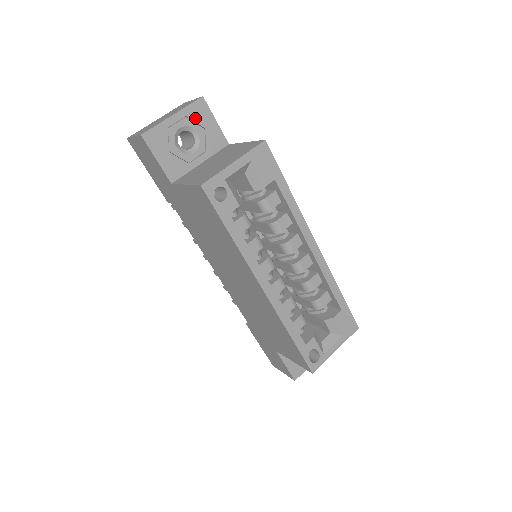
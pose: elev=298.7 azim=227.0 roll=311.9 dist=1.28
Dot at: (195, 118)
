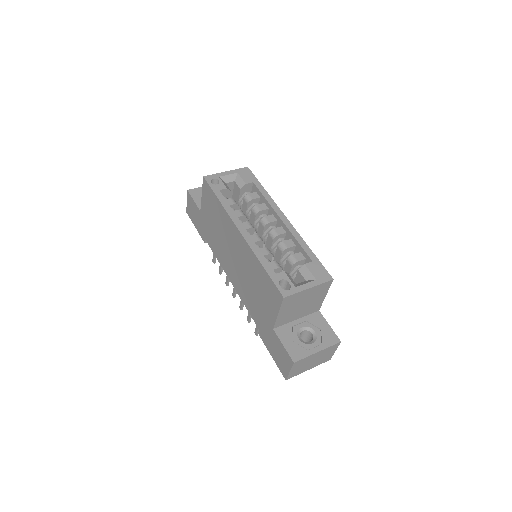
Dot at: occluded
